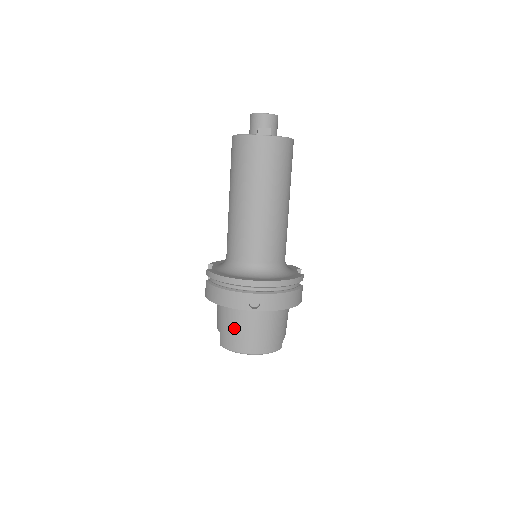
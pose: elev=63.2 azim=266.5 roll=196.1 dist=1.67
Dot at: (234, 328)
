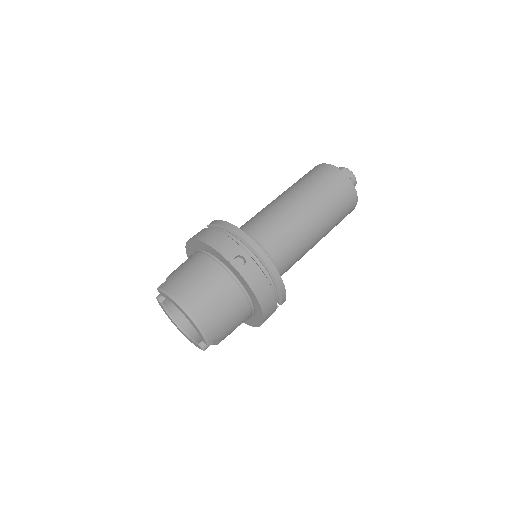
Dot at: (193, 275)
